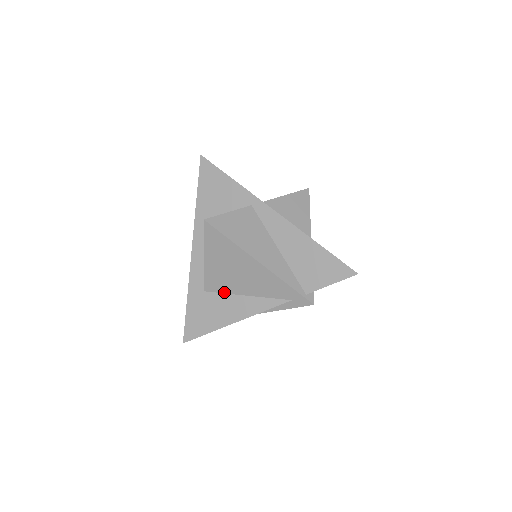
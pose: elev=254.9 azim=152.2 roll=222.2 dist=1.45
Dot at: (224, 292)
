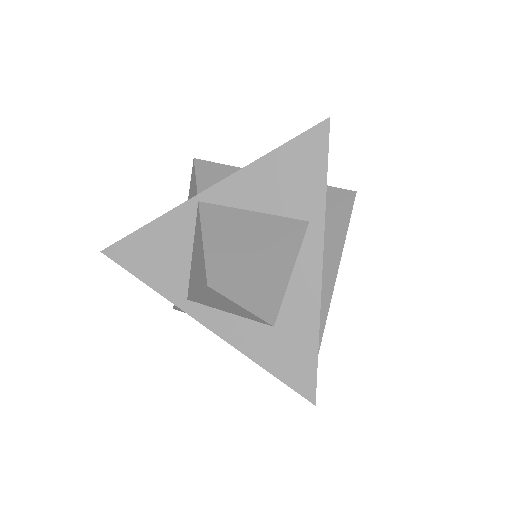
Dot at: occluded
